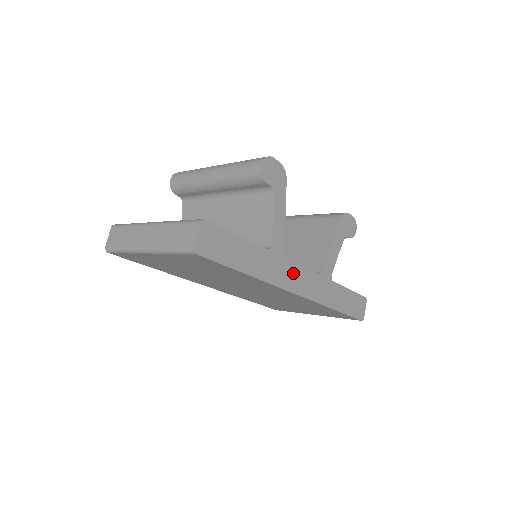
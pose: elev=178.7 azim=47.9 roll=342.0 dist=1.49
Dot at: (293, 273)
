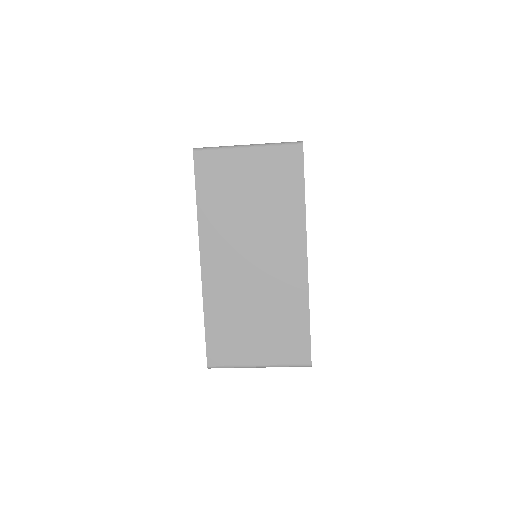
Dot at: occluded
